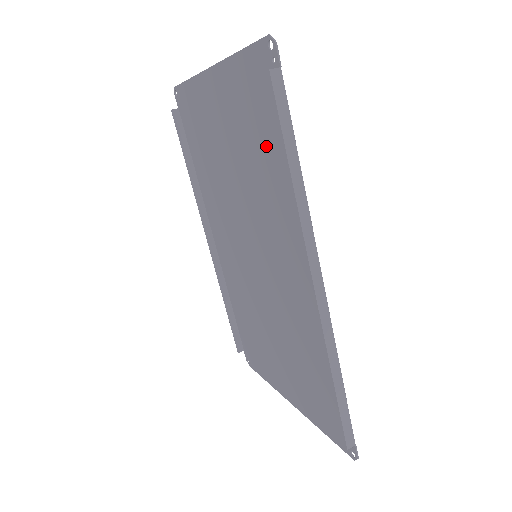
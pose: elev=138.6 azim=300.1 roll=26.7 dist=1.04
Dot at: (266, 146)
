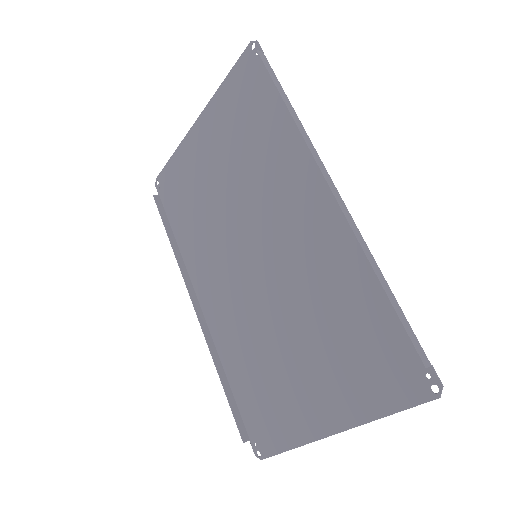
Dot at: (257, 124)
